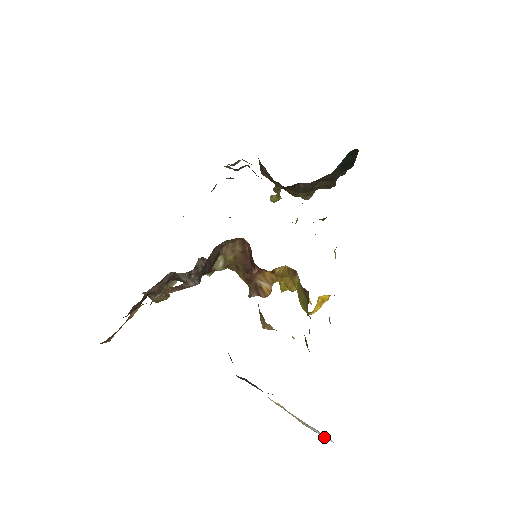
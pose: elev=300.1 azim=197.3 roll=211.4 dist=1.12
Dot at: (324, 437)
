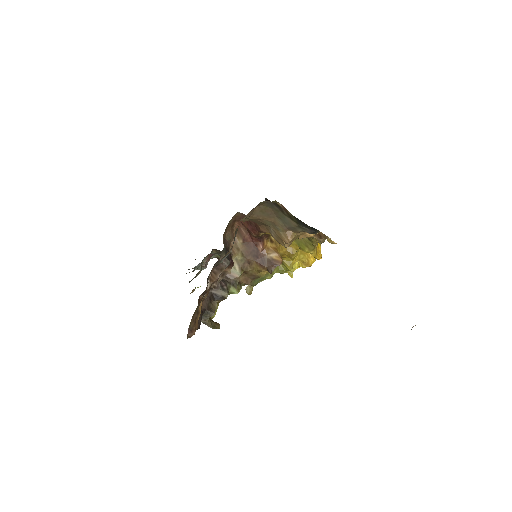
Dot at: occluded
